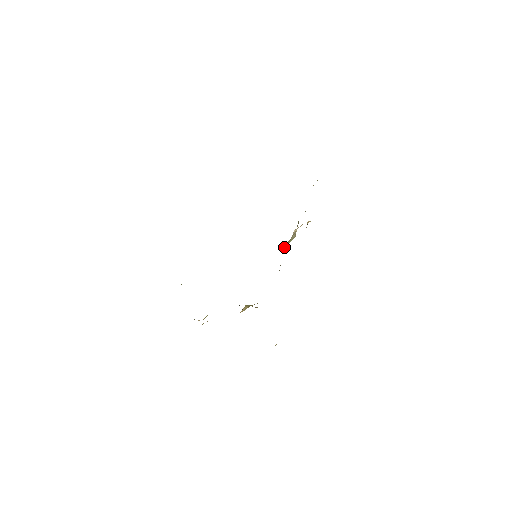
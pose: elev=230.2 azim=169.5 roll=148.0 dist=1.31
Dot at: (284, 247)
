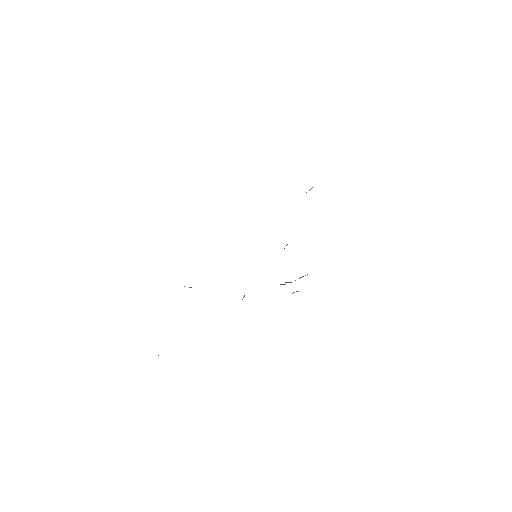
Dot at: occluded
